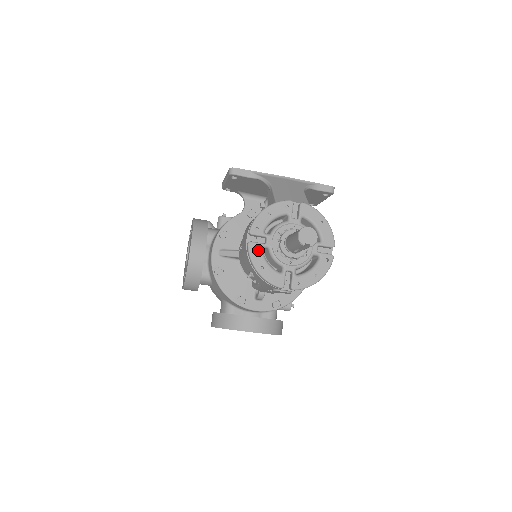
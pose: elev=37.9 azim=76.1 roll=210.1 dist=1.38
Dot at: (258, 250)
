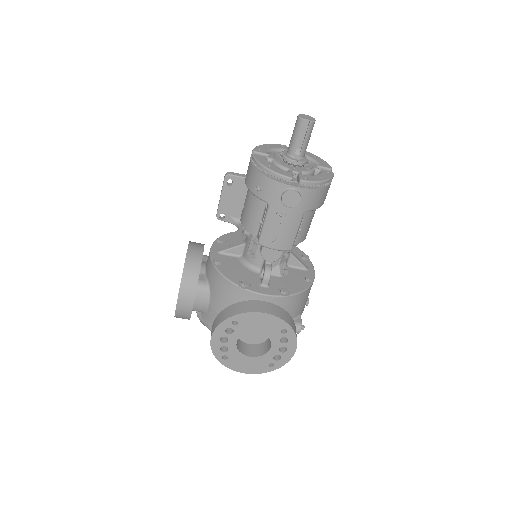
Dot at: (263, 158)
